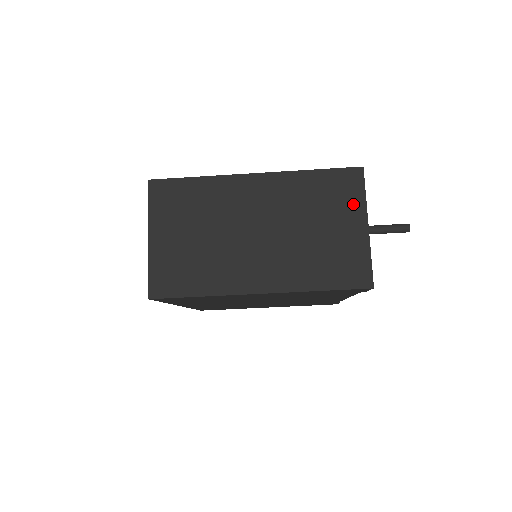
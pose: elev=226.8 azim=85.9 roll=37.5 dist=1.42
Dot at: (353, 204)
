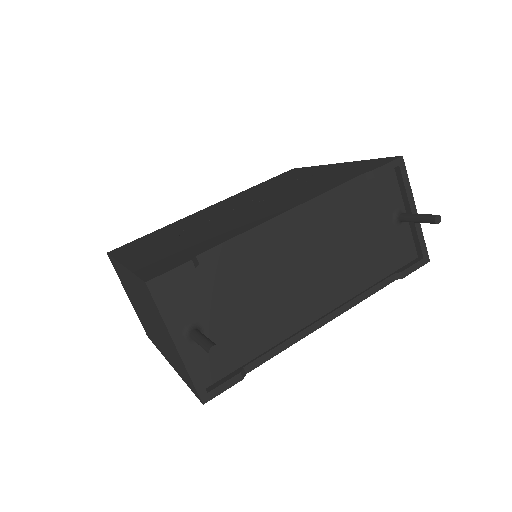
Dot at: (160, 319)
